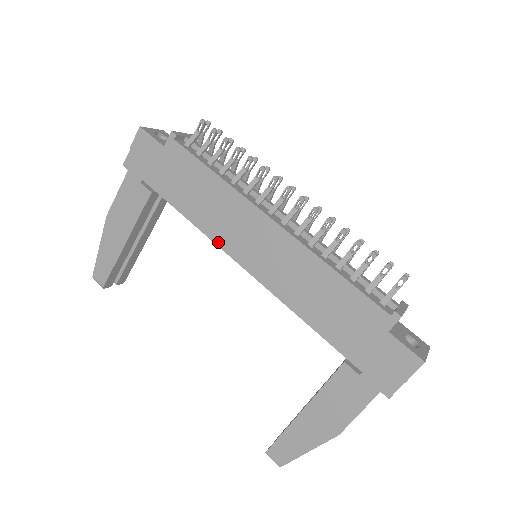
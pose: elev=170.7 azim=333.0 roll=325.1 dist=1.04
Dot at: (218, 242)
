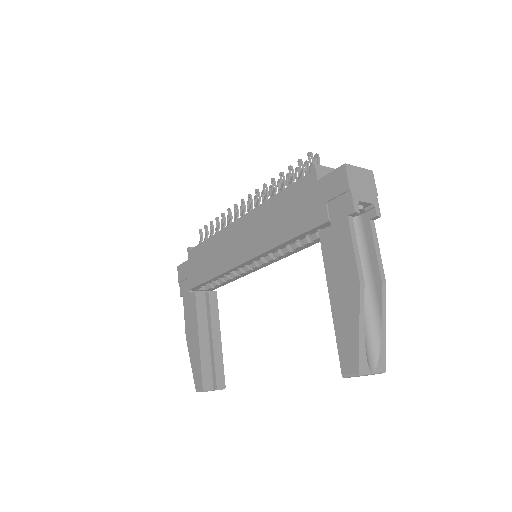
Dot at: (228, 268)
